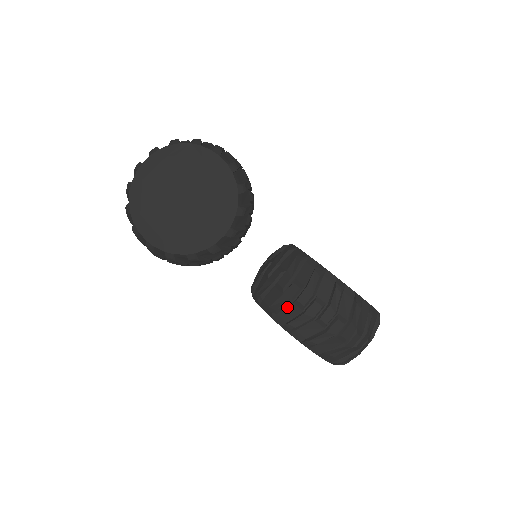
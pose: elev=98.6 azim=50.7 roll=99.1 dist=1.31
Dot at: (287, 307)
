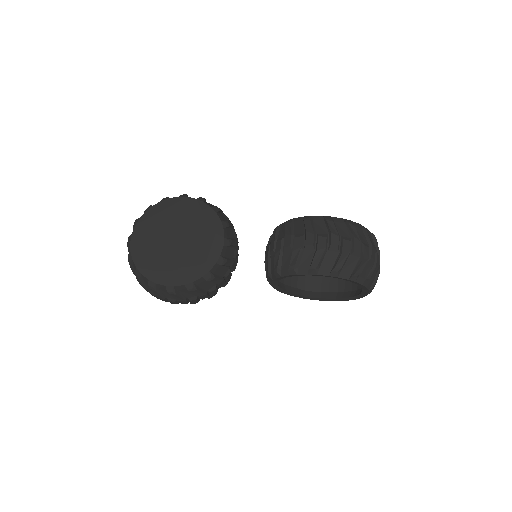
Dot at: (302, 256)
